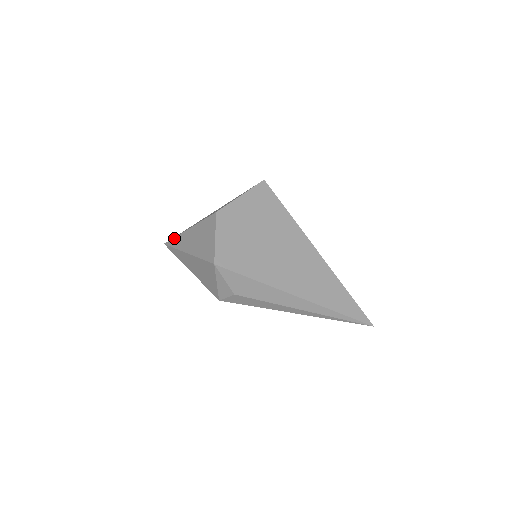
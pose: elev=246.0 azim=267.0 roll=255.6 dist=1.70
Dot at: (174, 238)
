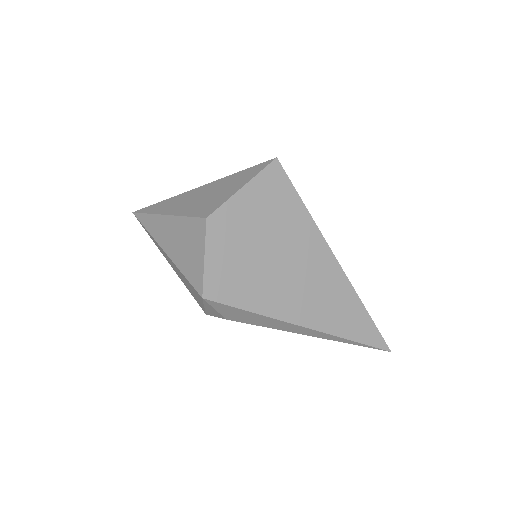
Dot at: (146, 215)
